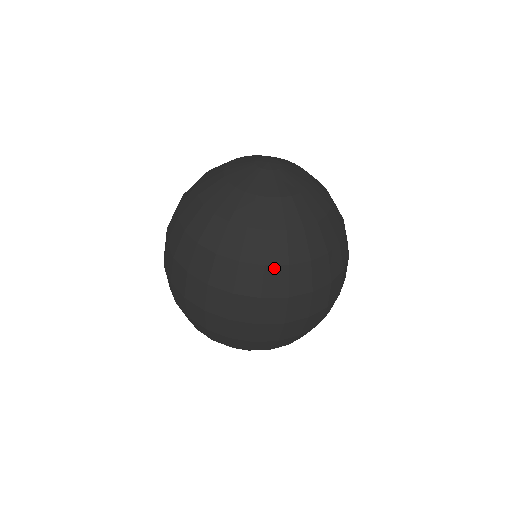
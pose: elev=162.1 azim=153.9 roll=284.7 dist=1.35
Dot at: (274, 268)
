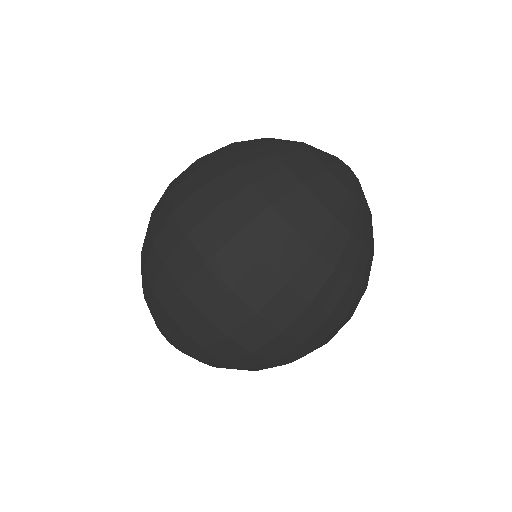
Dot at: (340, 276)
